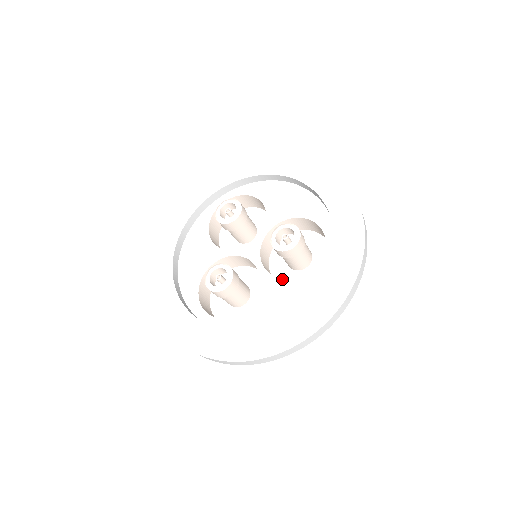
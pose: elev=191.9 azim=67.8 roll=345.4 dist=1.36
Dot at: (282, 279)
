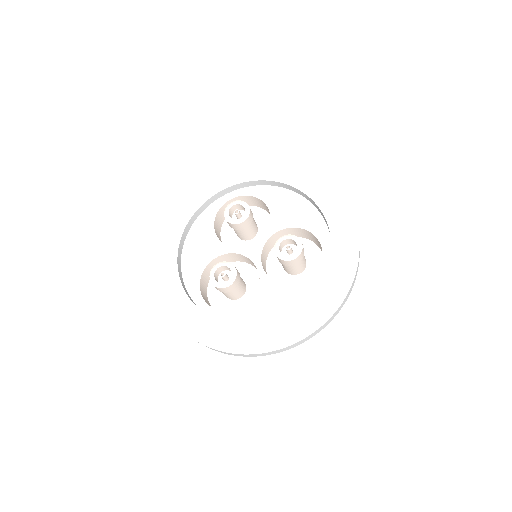
Dot at: (279, 283)
